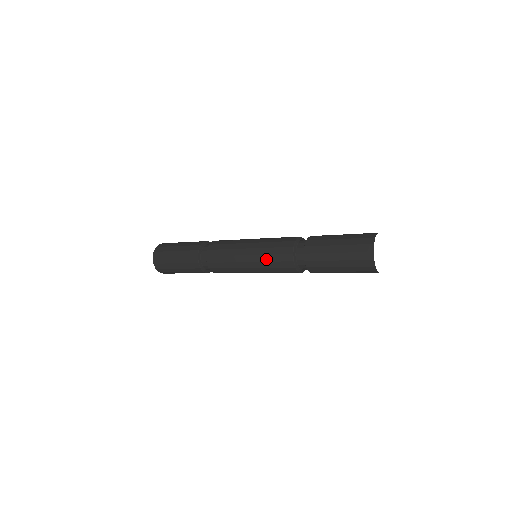
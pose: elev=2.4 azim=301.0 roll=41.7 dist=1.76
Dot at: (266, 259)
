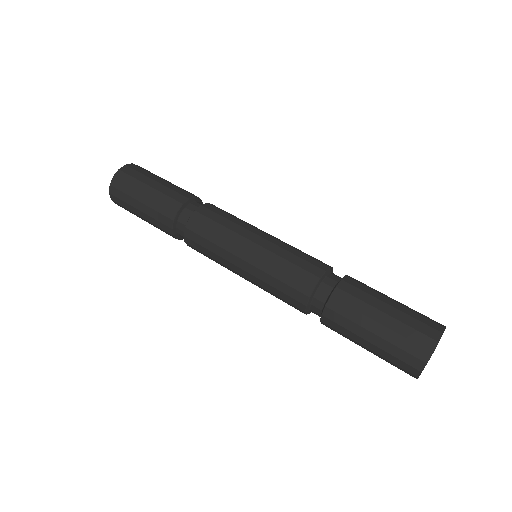
Dot at: (269, 281)
